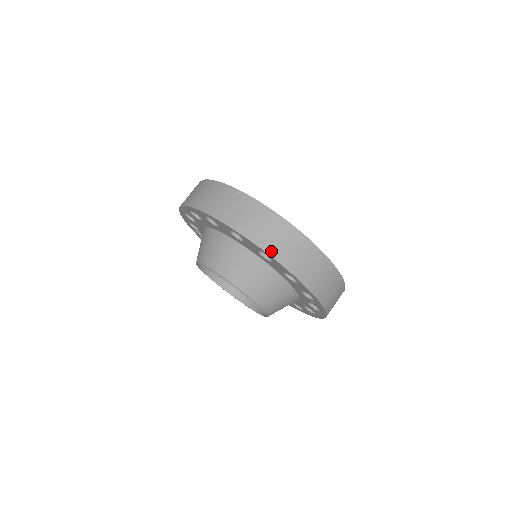
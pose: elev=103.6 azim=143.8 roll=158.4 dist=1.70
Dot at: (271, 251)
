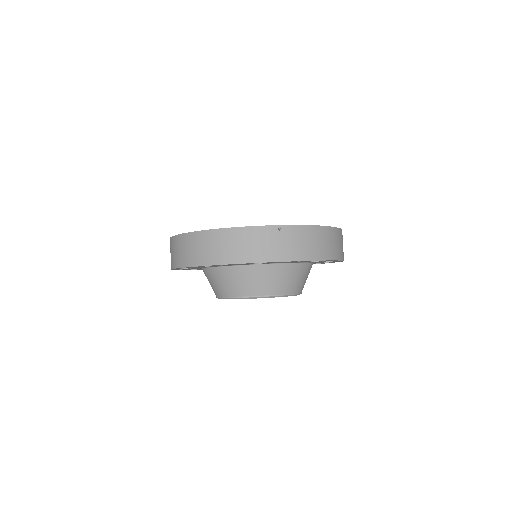
Dot at: (329, 257)
